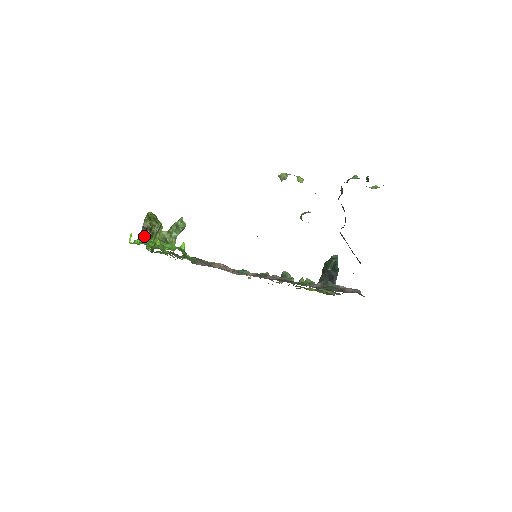
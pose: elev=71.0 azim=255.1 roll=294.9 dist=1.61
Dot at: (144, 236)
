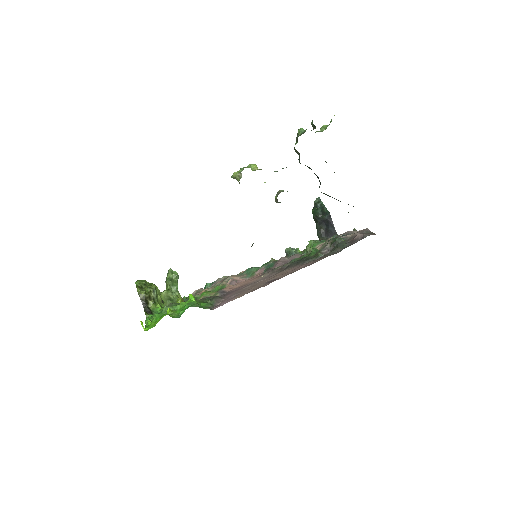
Dot at: (148, 308)
